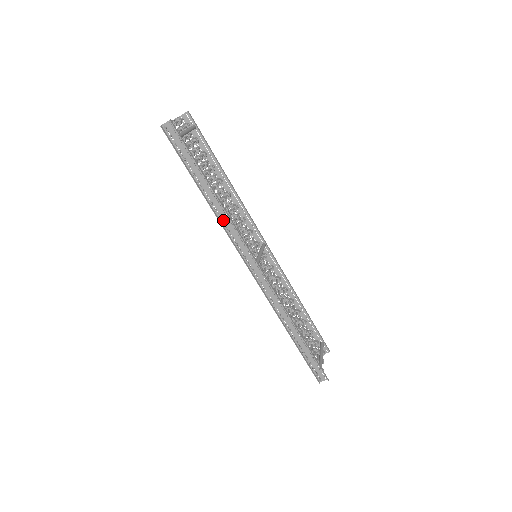
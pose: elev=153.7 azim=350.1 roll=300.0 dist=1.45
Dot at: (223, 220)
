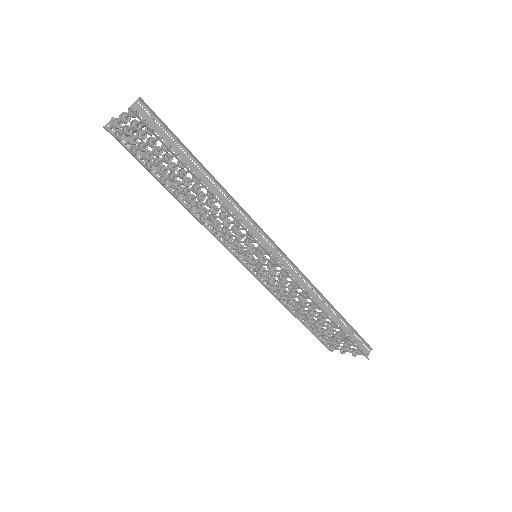
Dot at: (230, 211)
